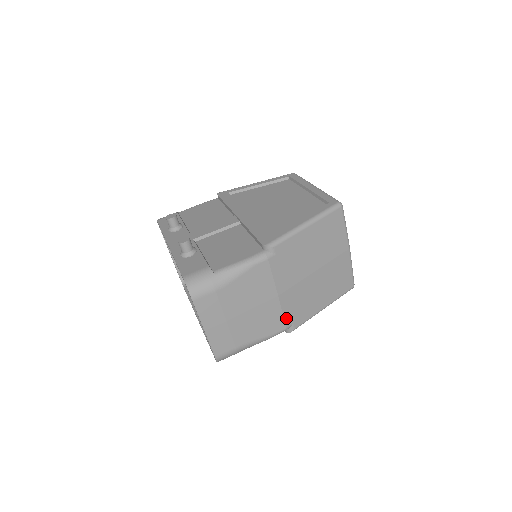
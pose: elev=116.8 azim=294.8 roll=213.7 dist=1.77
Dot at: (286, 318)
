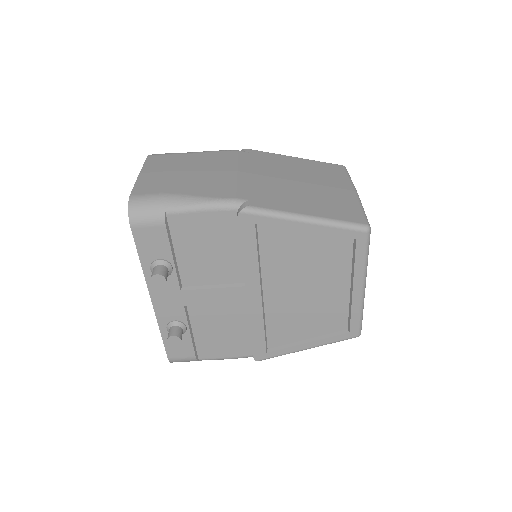
Dot at: occluded
